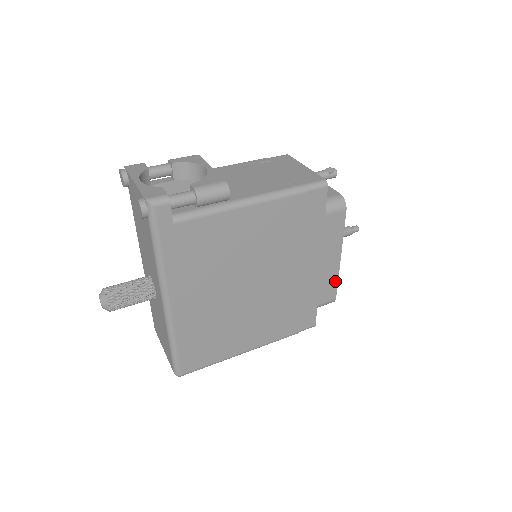
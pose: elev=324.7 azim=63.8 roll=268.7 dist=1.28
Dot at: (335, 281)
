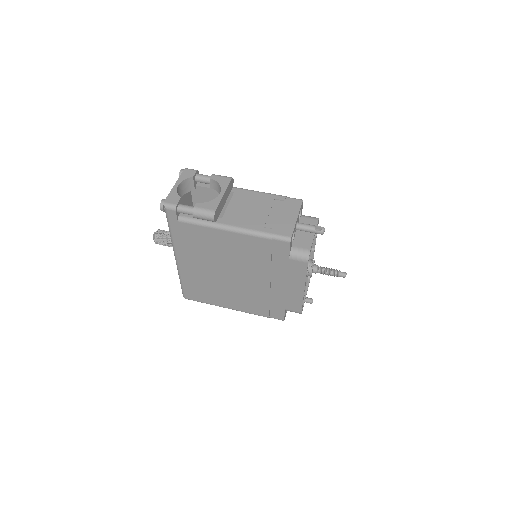
Dot at: (300, 302)
